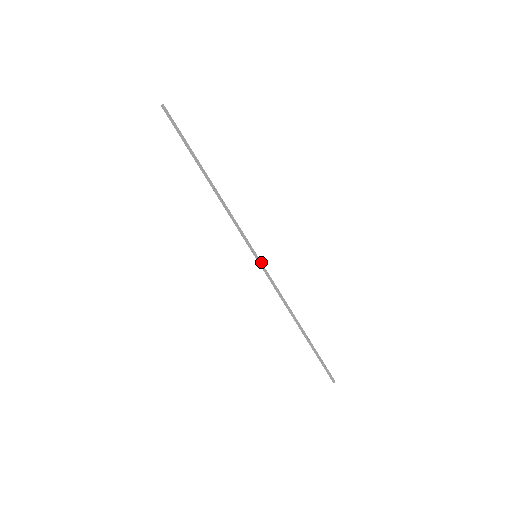
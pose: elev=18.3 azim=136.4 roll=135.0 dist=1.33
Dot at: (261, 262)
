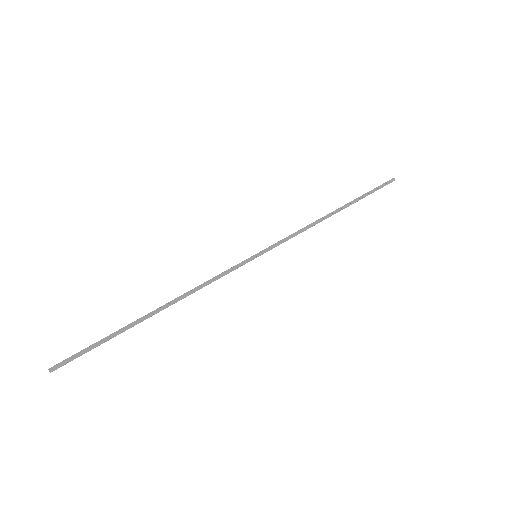
Dot at: (264, 251)
